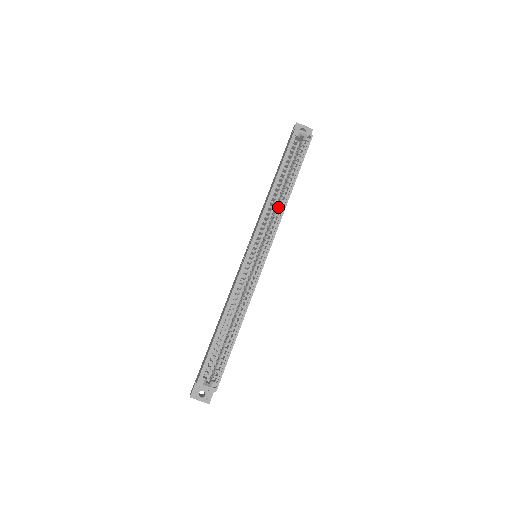
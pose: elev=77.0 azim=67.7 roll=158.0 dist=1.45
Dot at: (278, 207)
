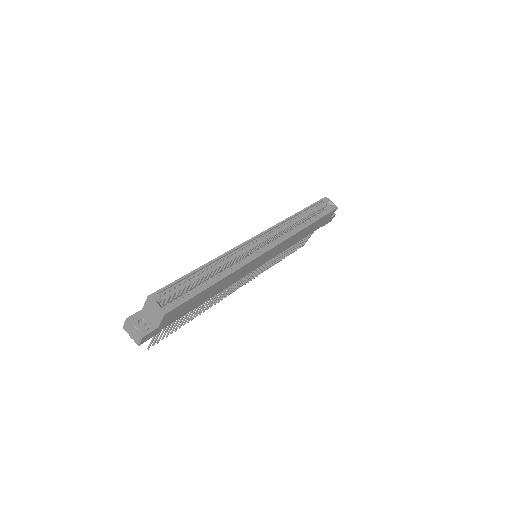
Dot at: (293, 229)
